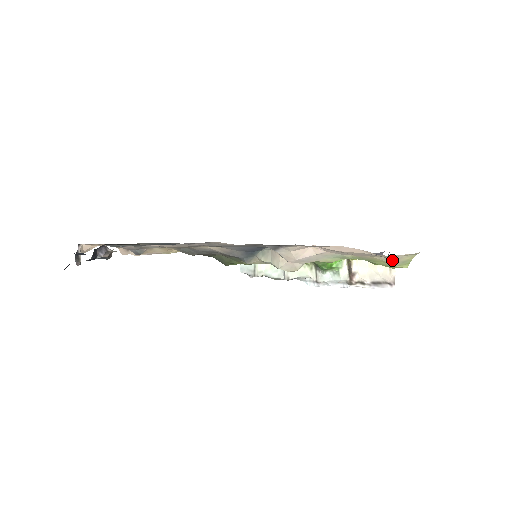
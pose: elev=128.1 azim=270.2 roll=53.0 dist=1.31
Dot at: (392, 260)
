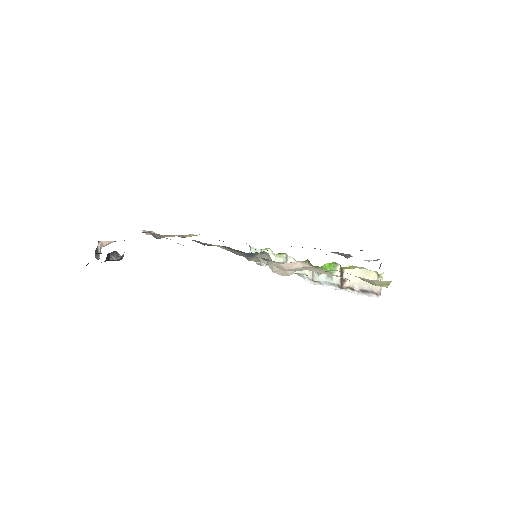
Dot at: (371, 281)
